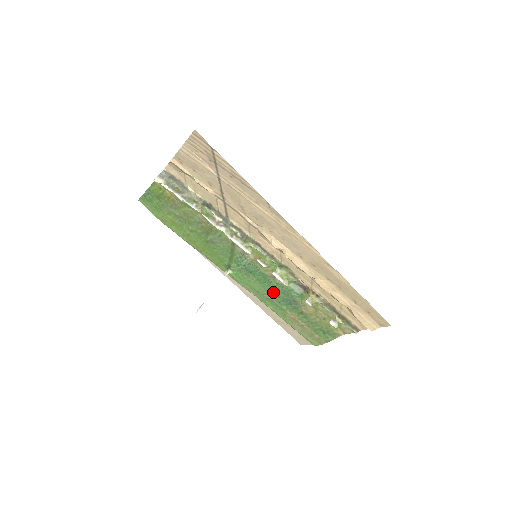
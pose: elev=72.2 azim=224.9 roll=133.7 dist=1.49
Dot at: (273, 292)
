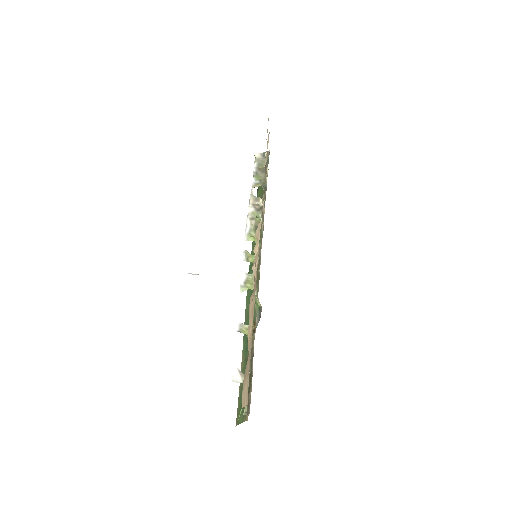
Dot at: occluded
